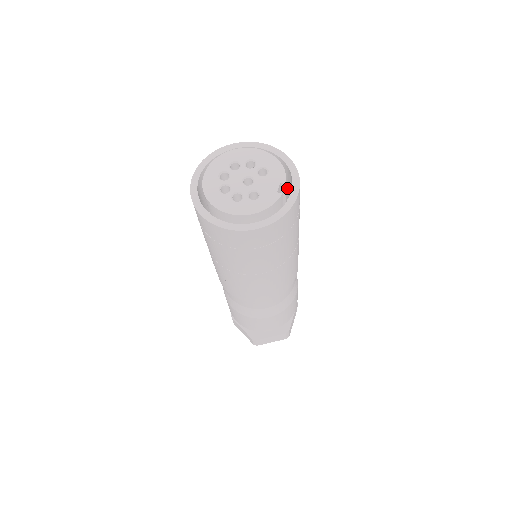
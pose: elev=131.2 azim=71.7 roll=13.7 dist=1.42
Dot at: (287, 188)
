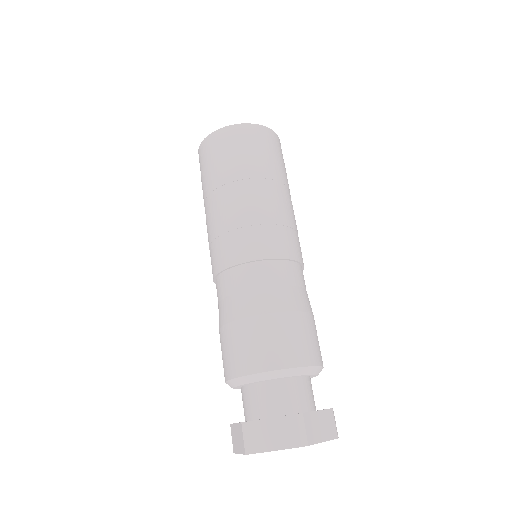
Dot at: occluded
